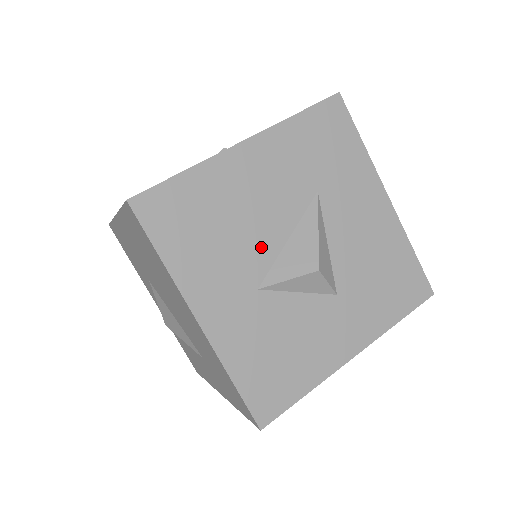
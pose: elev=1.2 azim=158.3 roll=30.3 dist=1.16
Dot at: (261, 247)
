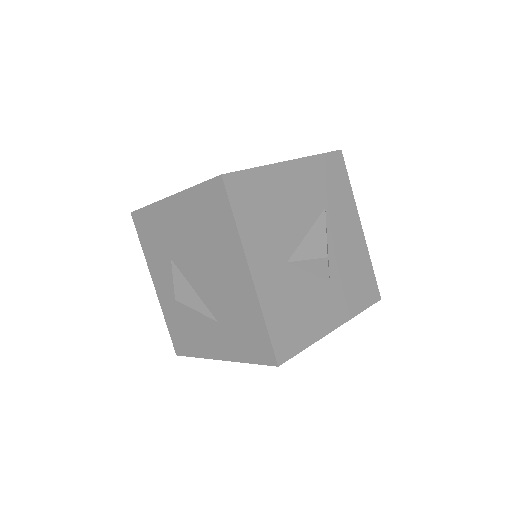
Dot at: (292, 234)
